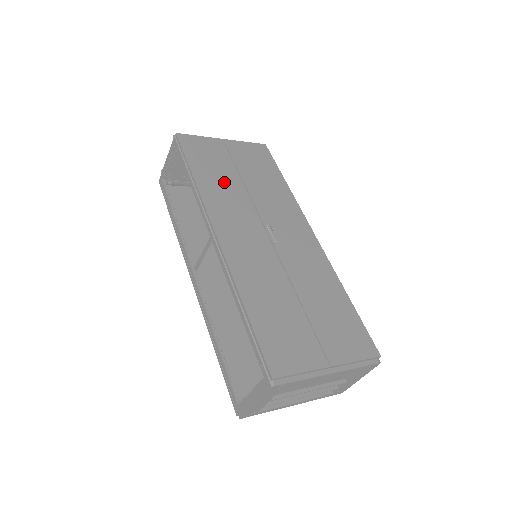
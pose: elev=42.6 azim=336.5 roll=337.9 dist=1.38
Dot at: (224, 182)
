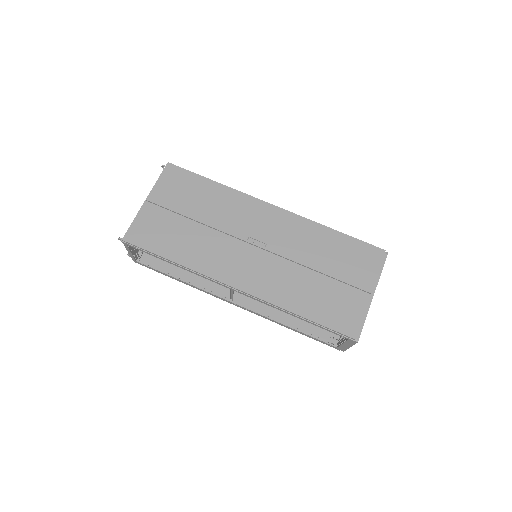
Dot at: (192, 240)
